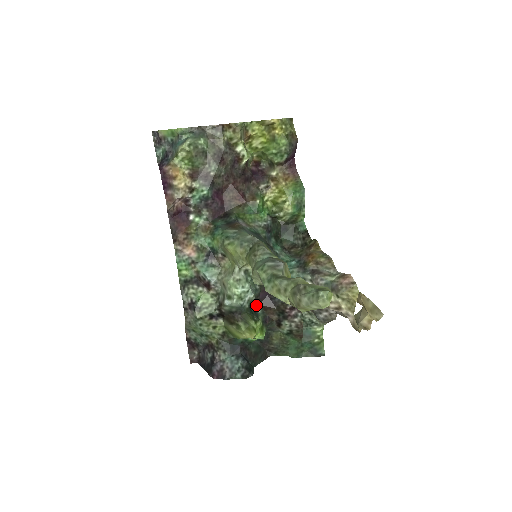
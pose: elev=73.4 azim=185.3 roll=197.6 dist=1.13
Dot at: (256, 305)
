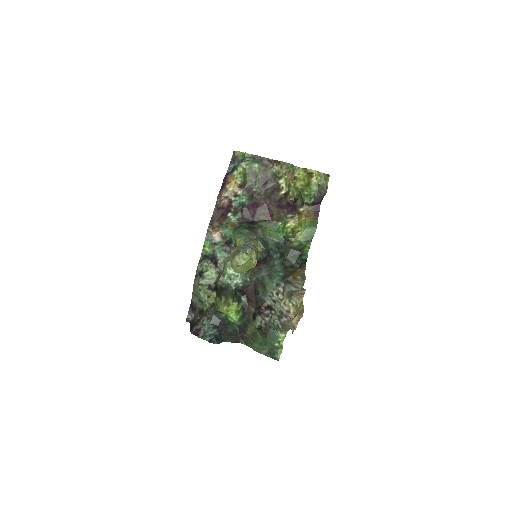
Dot at: (243, 293)
